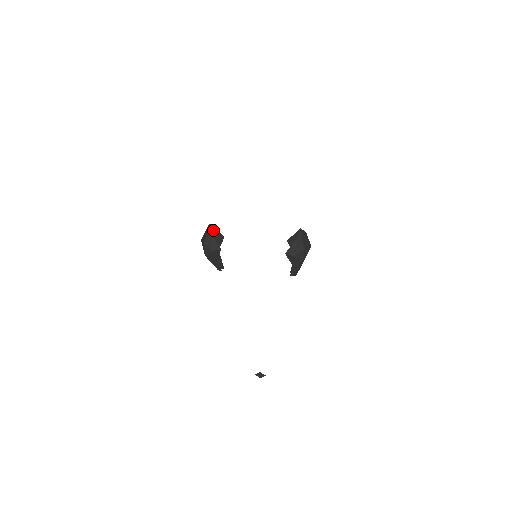
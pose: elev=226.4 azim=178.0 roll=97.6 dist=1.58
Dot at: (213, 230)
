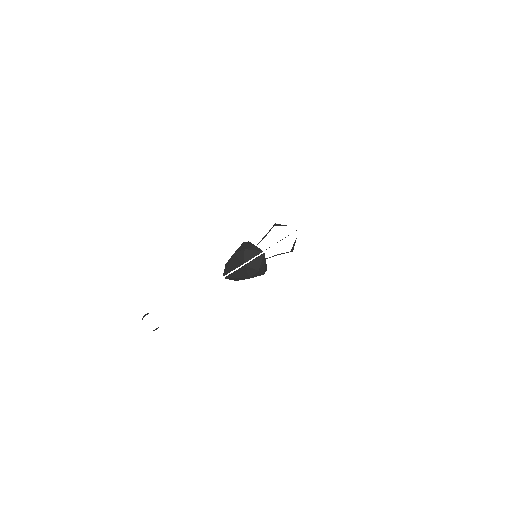
Dot at: occluded
